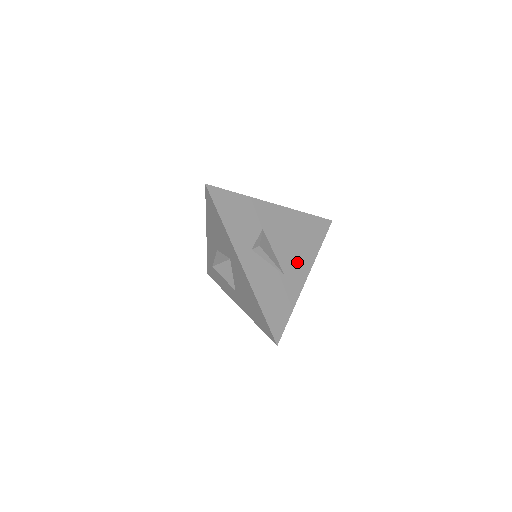
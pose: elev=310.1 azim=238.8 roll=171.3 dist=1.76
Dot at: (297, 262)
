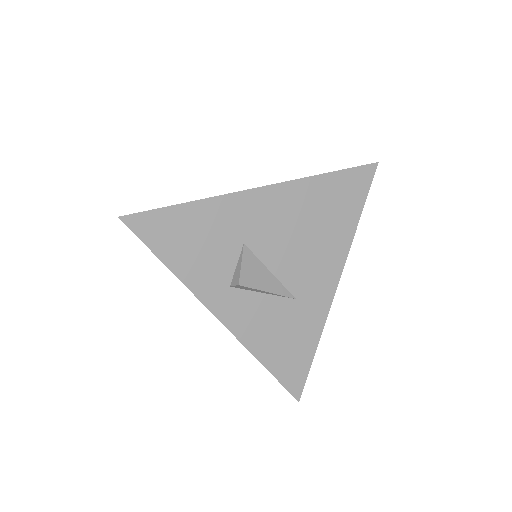
Dot at: (316, 268)
